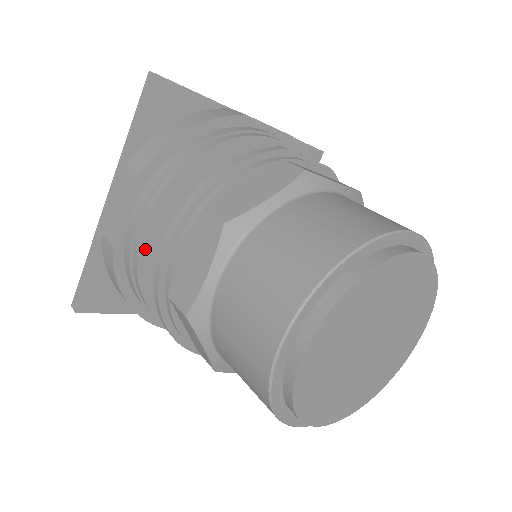
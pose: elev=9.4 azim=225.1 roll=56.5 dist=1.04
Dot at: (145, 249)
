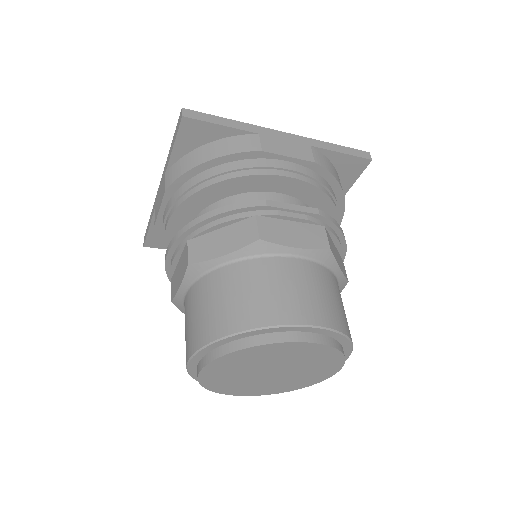
Dot at: (171, 236)
